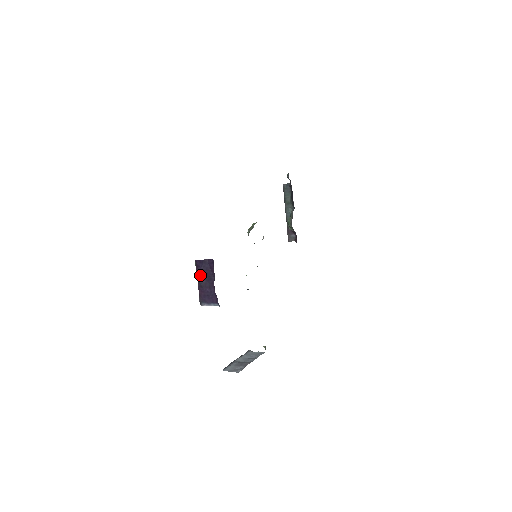
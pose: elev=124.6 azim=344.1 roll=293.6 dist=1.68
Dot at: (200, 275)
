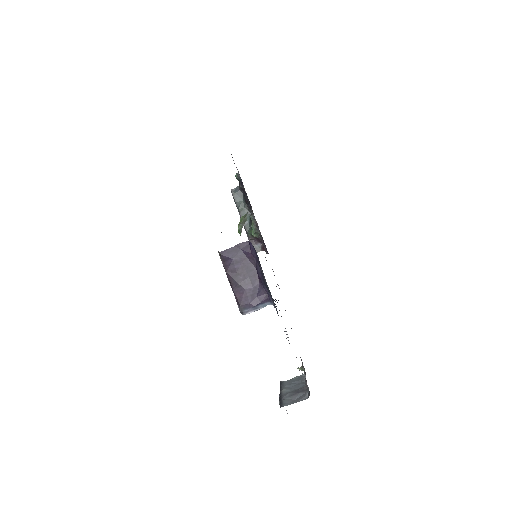
Dot at: (232, 271)
